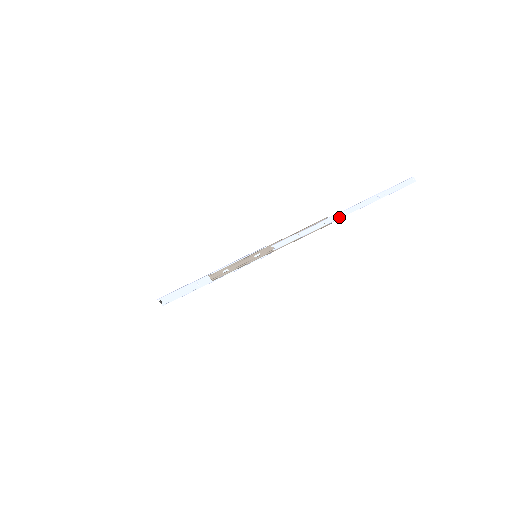
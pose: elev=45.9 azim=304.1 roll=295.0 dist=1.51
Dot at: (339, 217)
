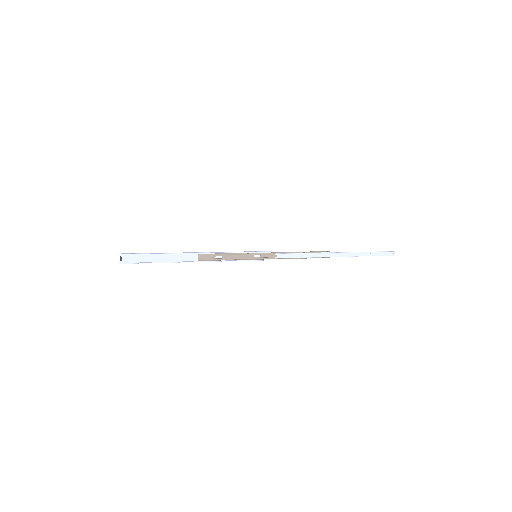
Dot at: (338, 256)
